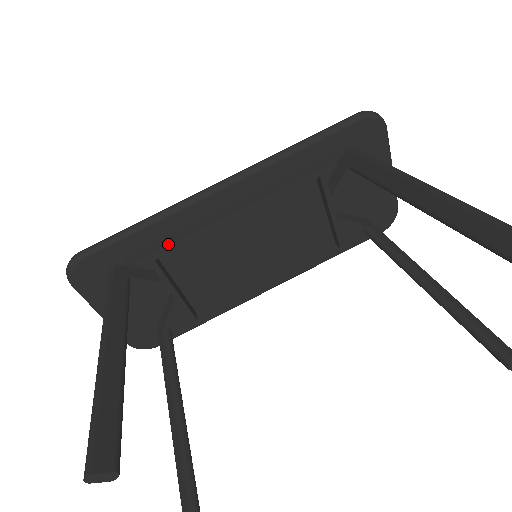
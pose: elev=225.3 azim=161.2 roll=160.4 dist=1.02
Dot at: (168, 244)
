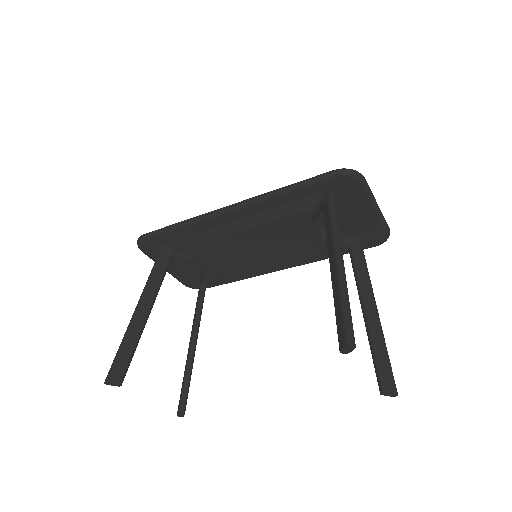
Dot at: (193, 242)
